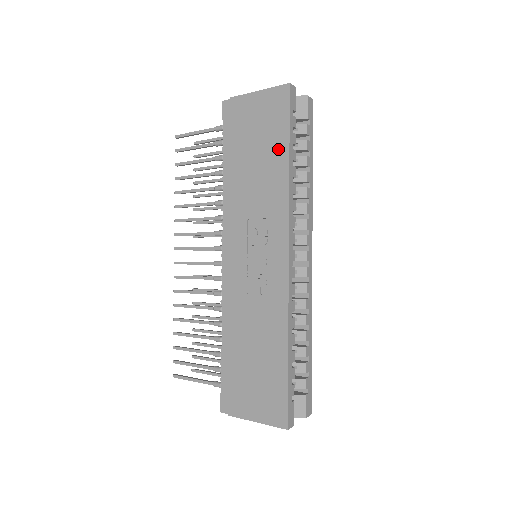
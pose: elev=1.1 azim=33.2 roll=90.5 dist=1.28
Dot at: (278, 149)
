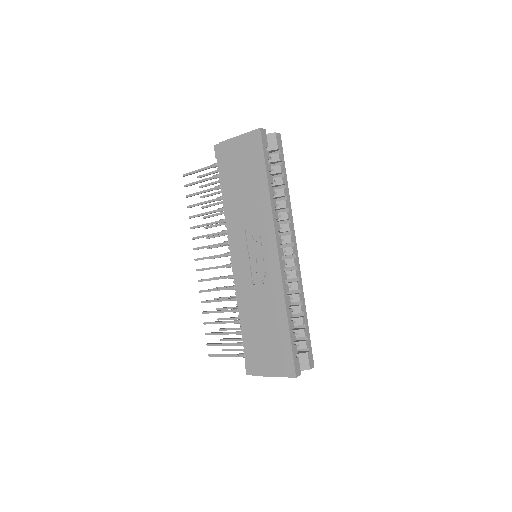
Dot at: (259, 176)
